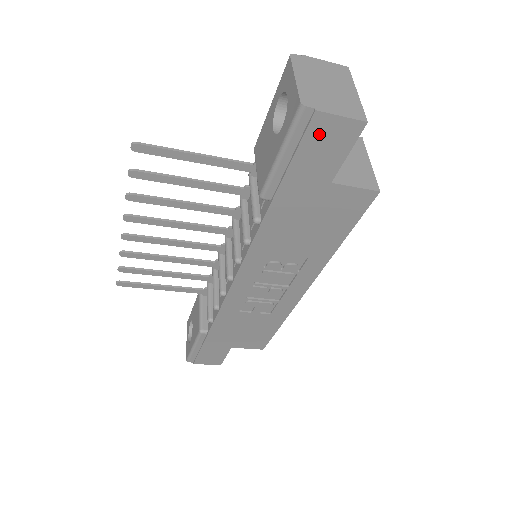
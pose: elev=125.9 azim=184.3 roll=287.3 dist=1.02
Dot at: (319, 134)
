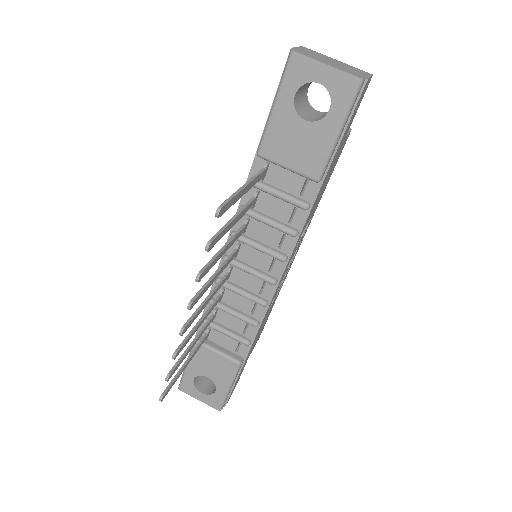
Dot at: (360, 99)
